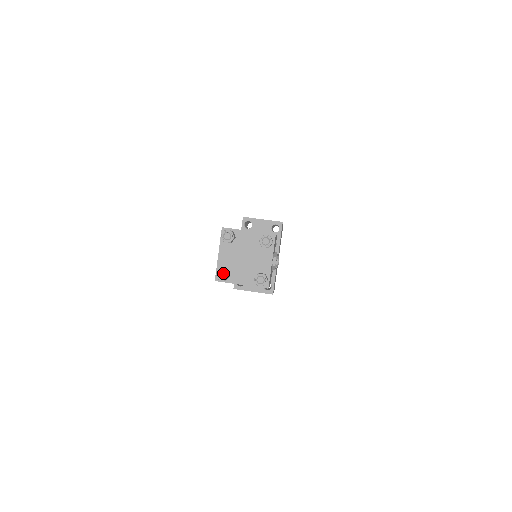
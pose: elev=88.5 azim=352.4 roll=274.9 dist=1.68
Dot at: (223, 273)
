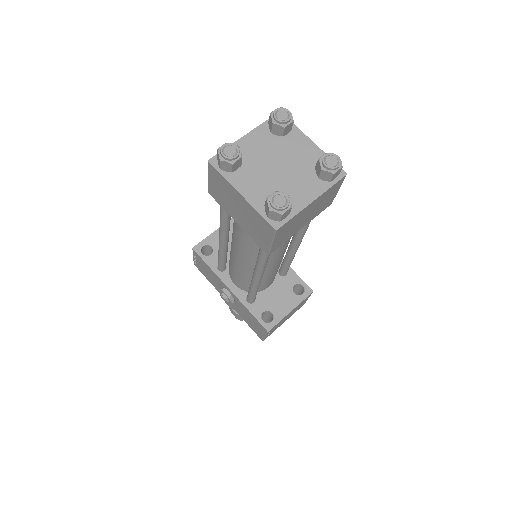
Dot at: (278, 197)
